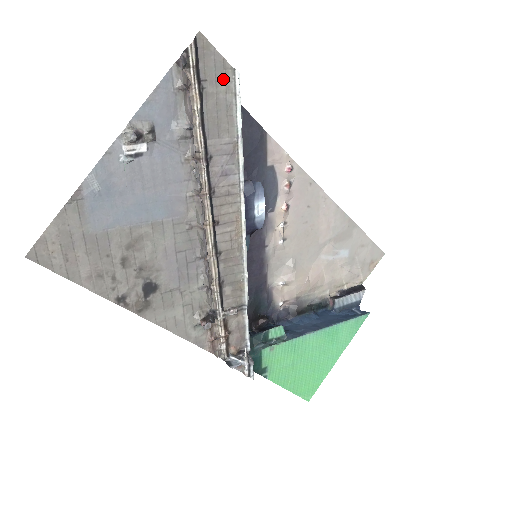
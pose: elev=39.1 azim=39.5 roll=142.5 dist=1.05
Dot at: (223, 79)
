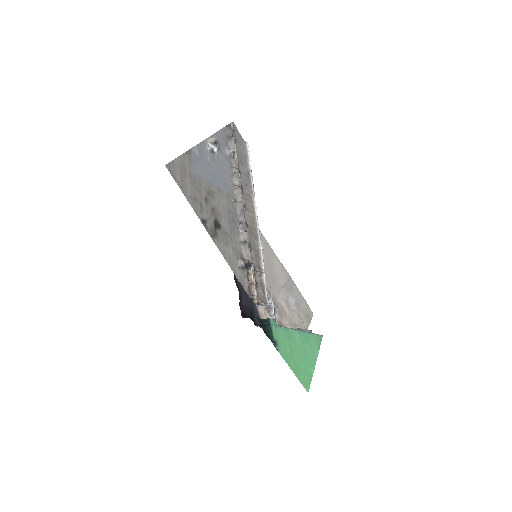
Dot at: (242, 144)
